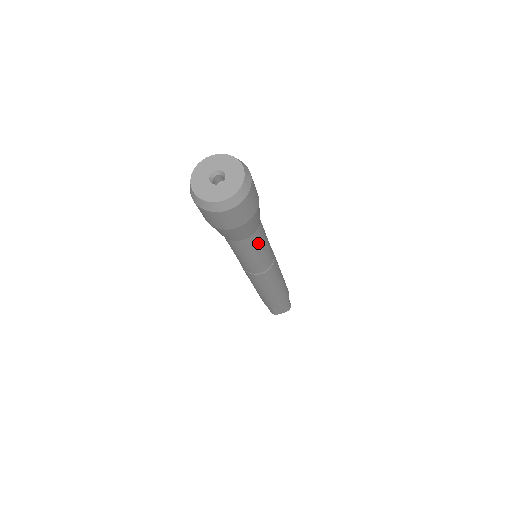
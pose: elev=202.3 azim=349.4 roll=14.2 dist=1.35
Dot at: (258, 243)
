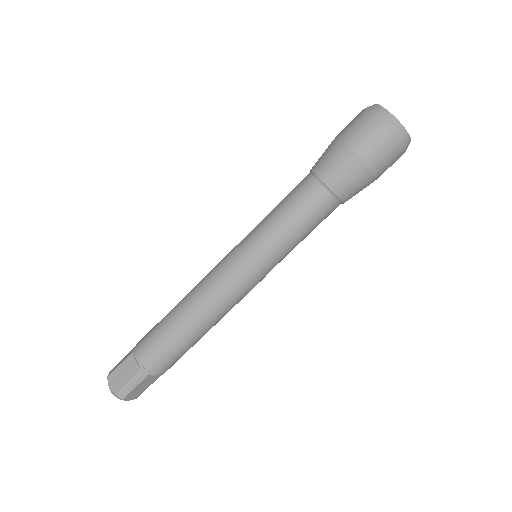
Dot at: occluded
